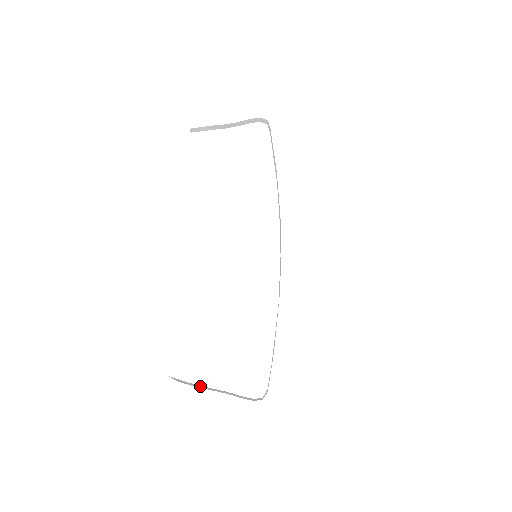
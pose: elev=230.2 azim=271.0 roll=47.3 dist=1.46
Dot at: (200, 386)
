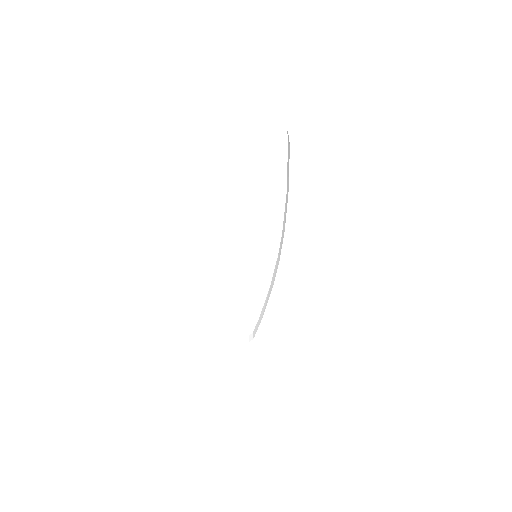
Dot at: (201, 332)
